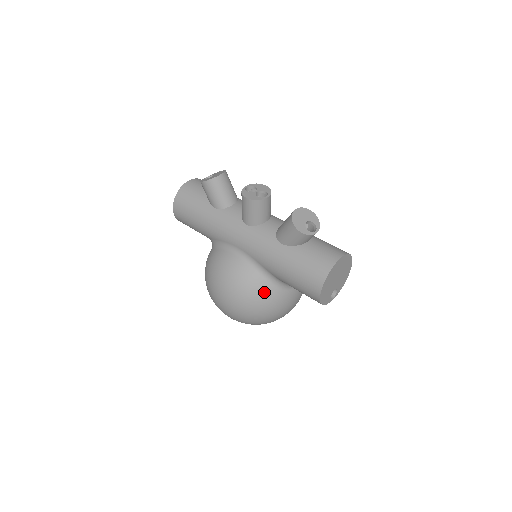
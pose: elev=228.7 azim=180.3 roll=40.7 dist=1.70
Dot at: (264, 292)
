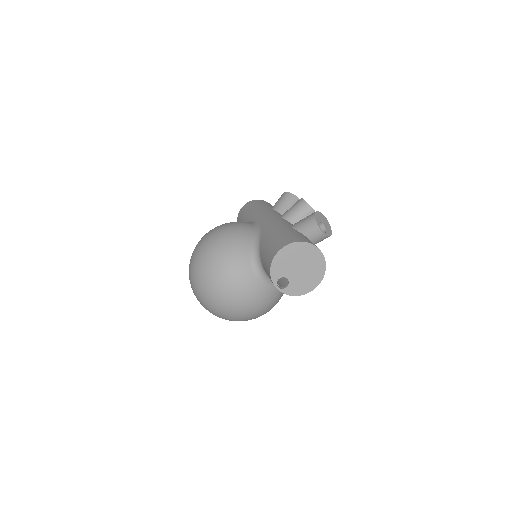
Dot at: (240, 248)
